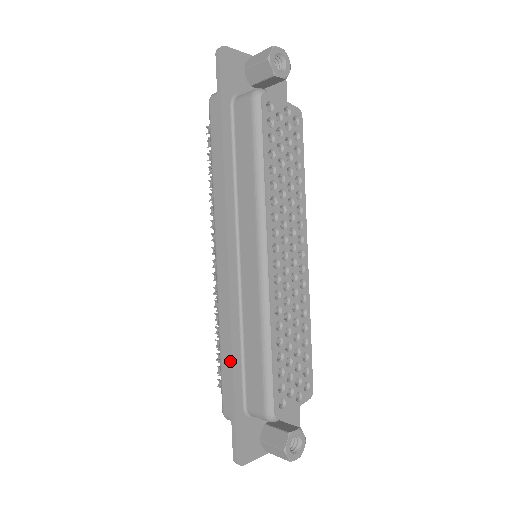
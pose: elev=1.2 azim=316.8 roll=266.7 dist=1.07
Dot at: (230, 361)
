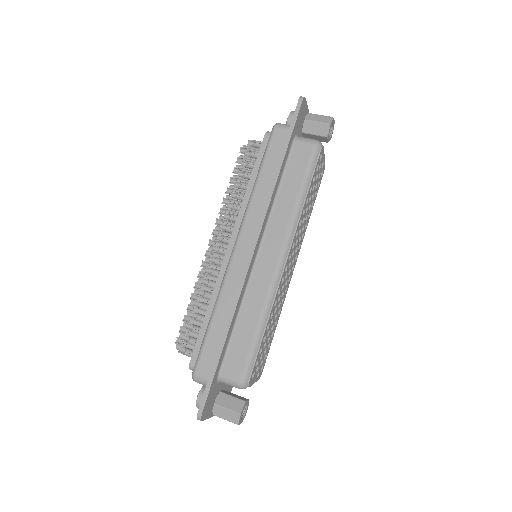
Dot at: (226, 331)
